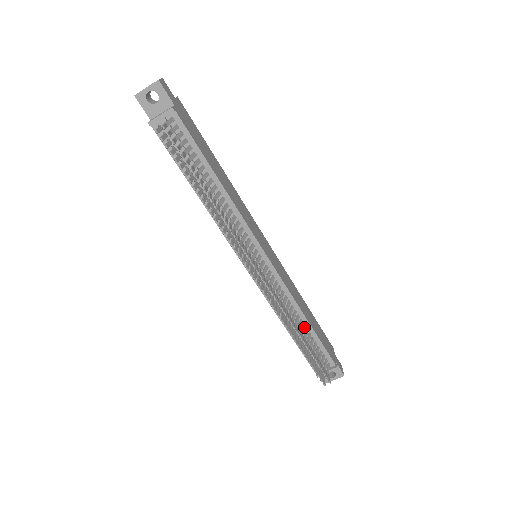
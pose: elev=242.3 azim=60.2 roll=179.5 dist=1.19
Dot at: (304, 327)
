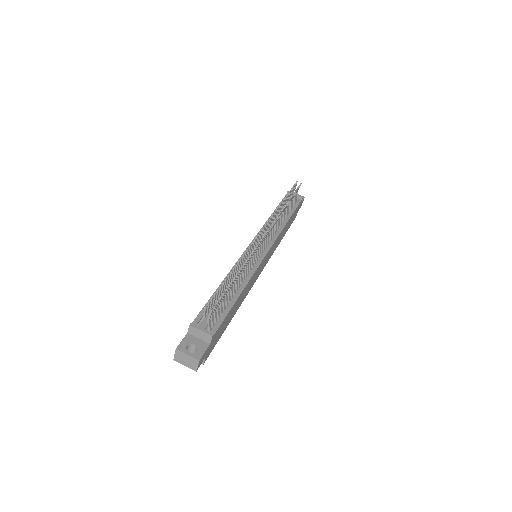
Dot at: (235, 291)
